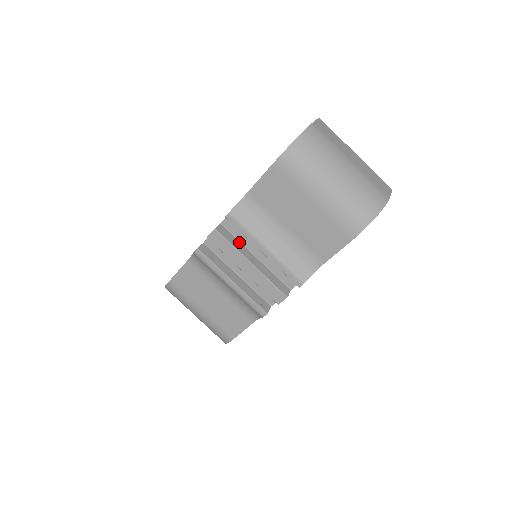
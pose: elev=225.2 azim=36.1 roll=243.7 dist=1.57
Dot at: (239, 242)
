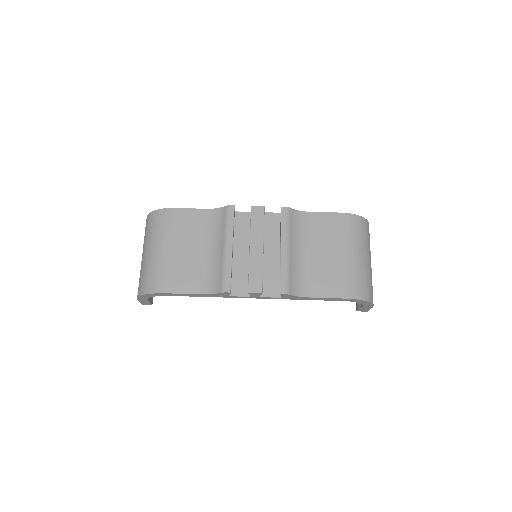
Dot at: occluded
